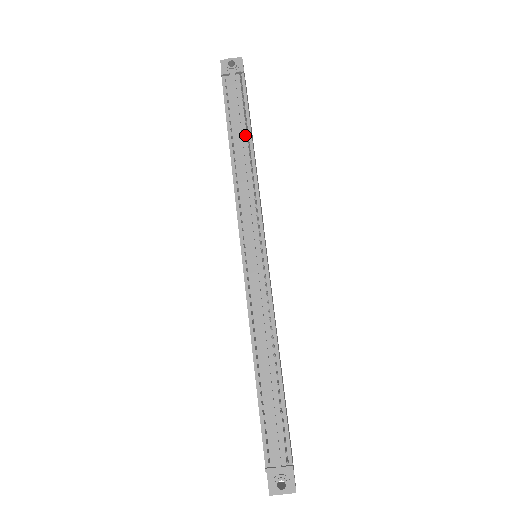
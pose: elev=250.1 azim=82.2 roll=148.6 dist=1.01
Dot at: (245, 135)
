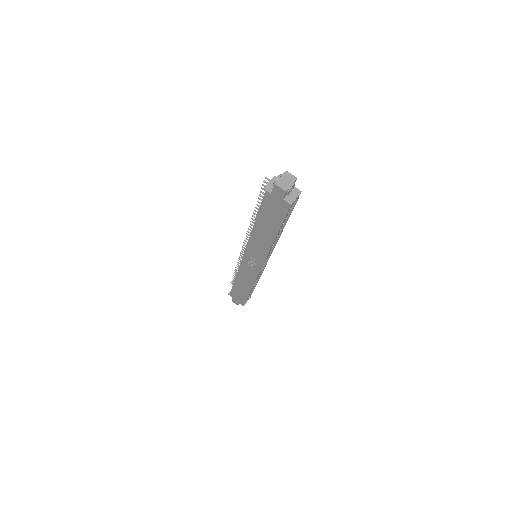
Dot at: occluded
